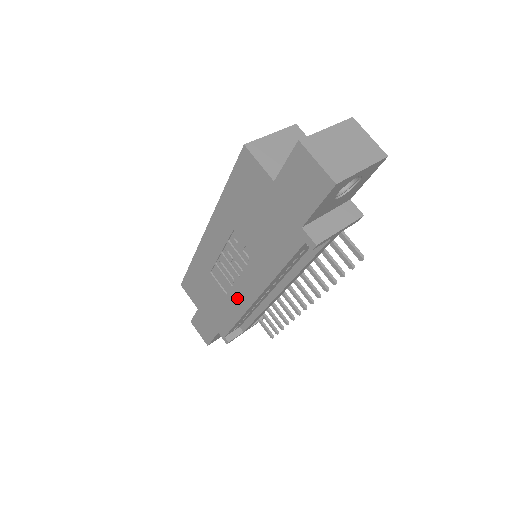
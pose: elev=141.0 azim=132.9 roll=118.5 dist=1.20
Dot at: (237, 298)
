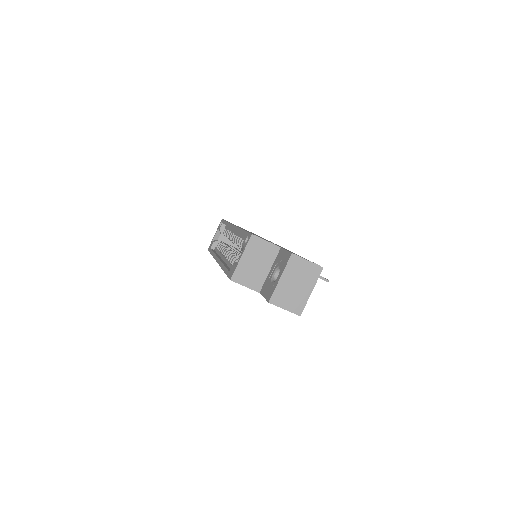
Dot at: occluded
